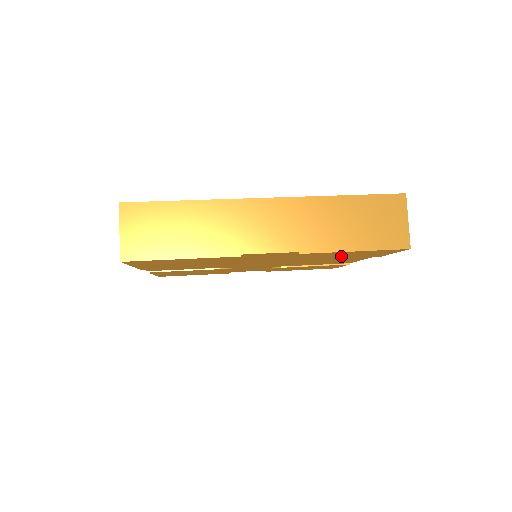
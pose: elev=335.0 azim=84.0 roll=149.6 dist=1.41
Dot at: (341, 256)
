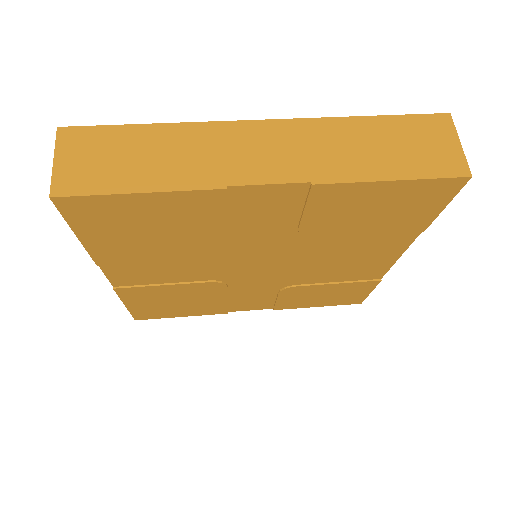
Dot at: (371, 218)
